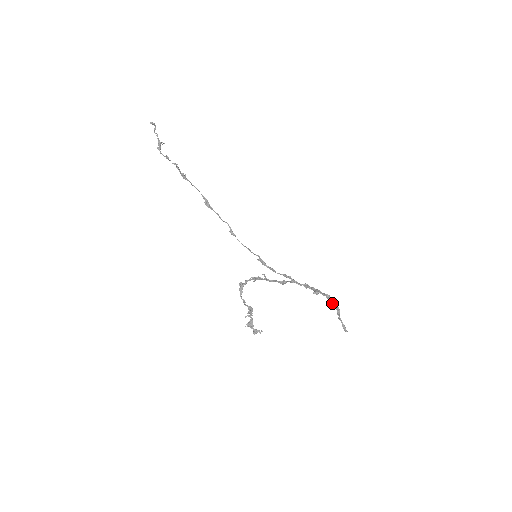
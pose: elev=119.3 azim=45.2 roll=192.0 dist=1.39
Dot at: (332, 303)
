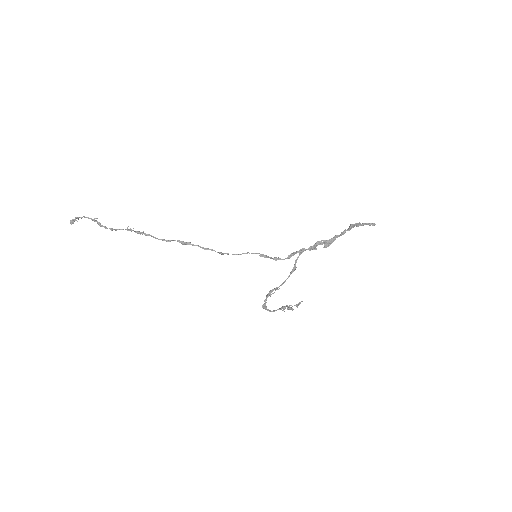
Dot at: occluded
